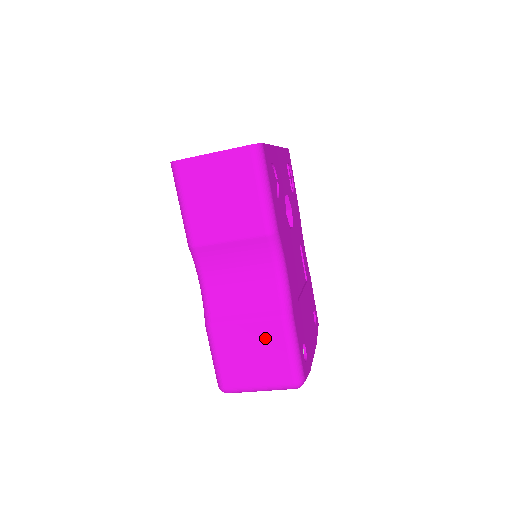
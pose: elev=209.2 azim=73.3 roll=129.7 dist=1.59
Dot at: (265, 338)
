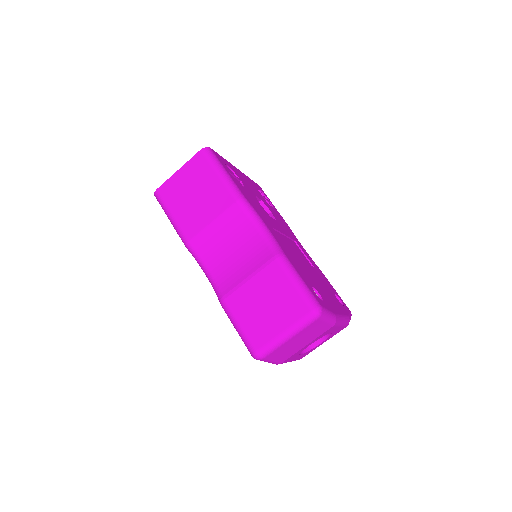
Dot at: (269, 283)
